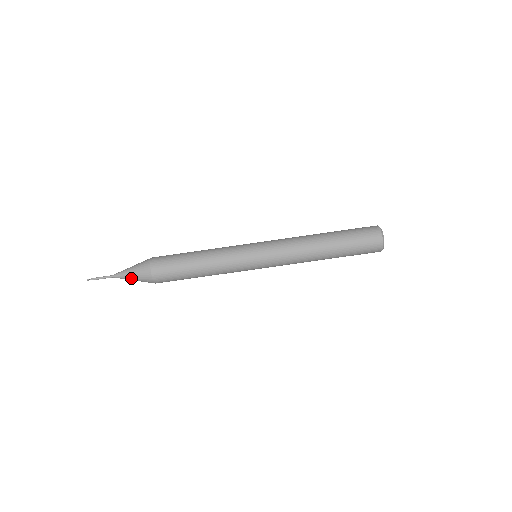
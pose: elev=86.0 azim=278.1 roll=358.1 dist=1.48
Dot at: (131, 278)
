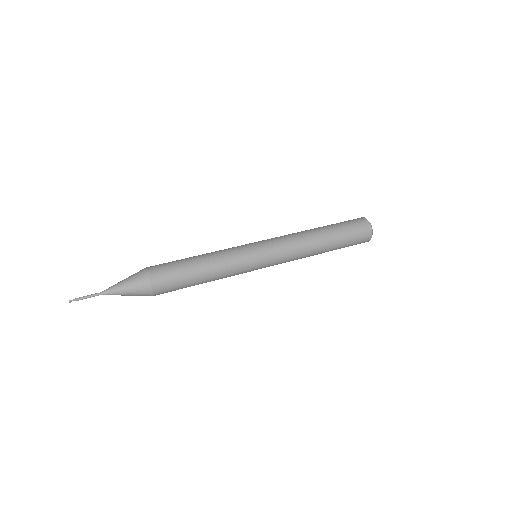
Dot at: (125, 292)
